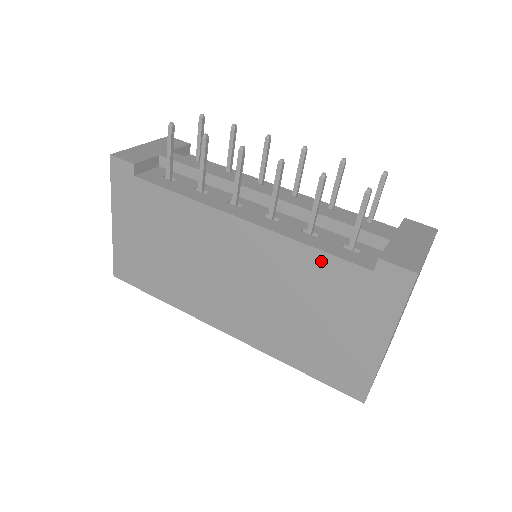
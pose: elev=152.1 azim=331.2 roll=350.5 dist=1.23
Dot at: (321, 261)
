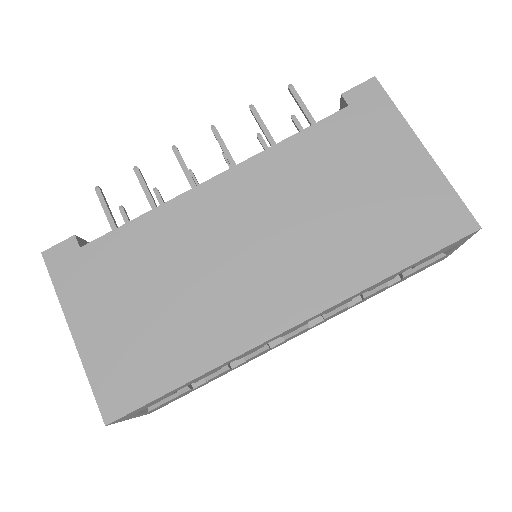
Dot at: (307, 140)
